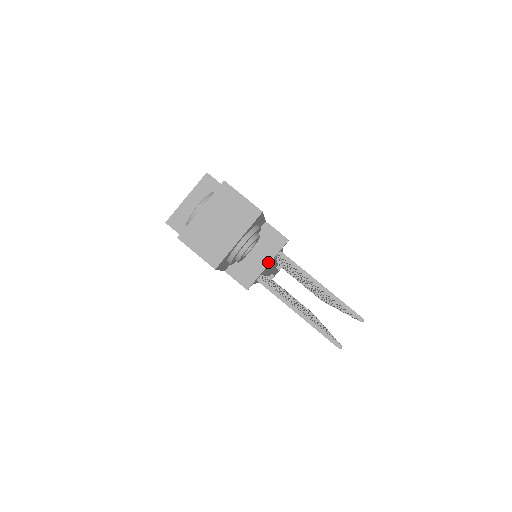
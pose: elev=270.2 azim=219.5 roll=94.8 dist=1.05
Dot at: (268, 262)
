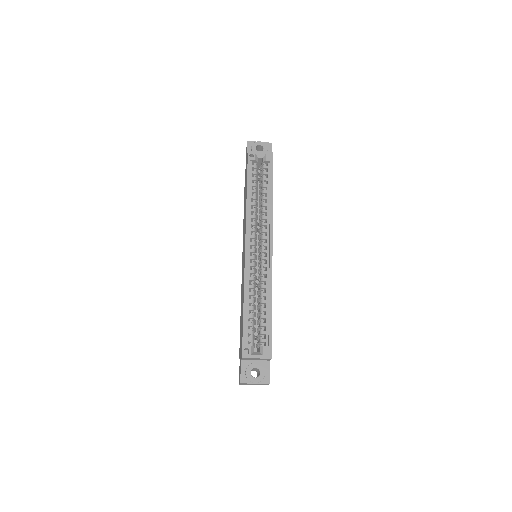
Dot at: occluded
